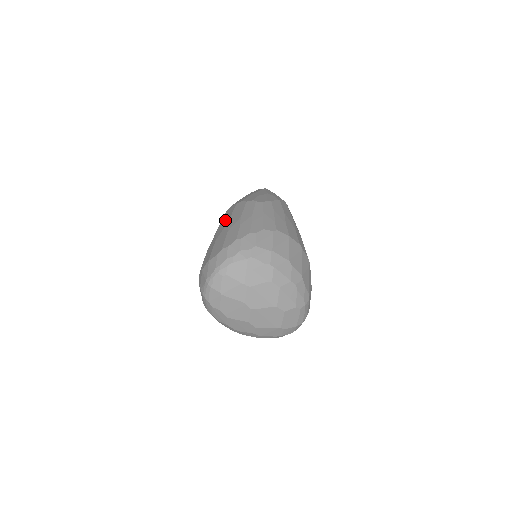
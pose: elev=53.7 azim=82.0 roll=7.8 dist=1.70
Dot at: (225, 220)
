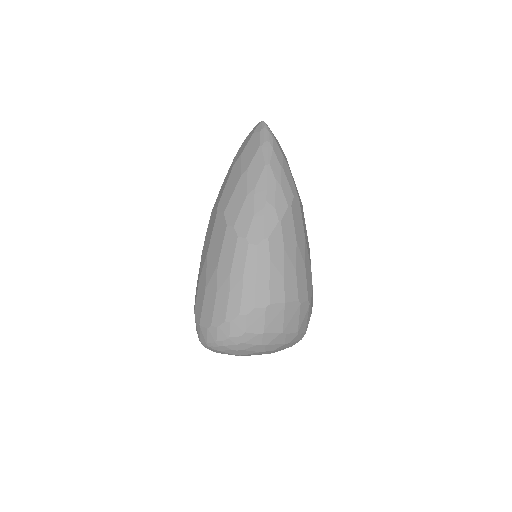
Dot at: (215, 249)
